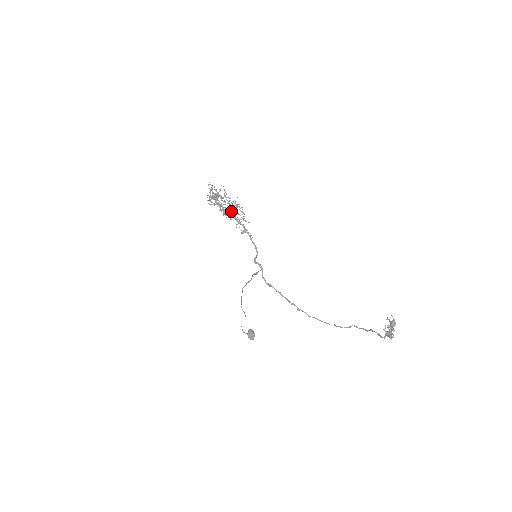
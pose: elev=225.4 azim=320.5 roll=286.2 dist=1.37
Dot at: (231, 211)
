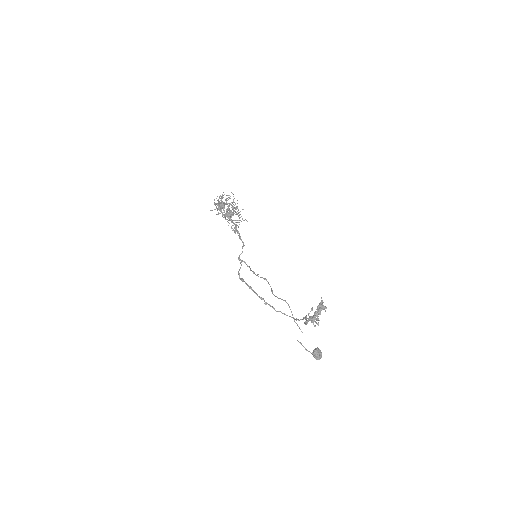
Dot at: (228, 214)
